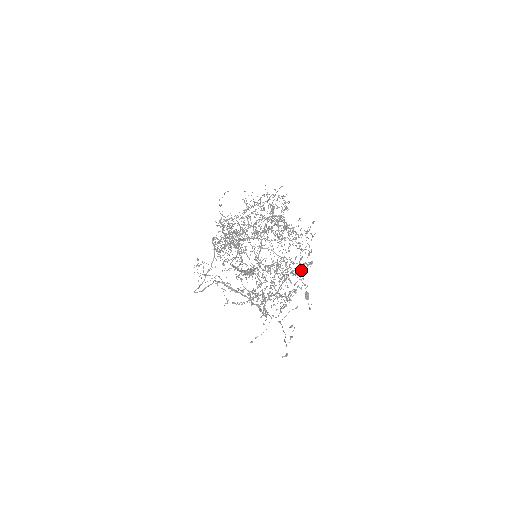
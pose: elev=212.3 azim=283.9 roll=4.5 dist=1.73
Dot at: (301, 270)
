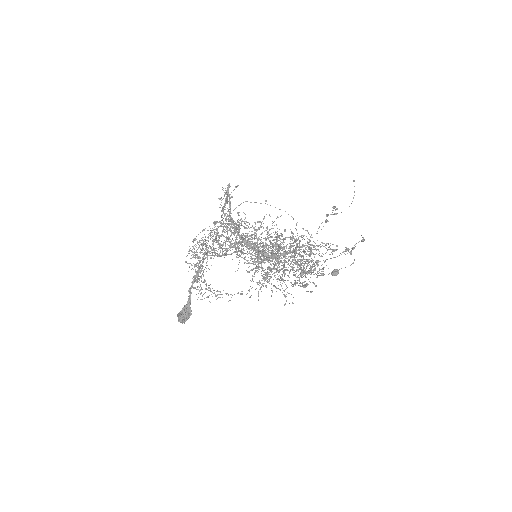
Dot at: (337, 246)
